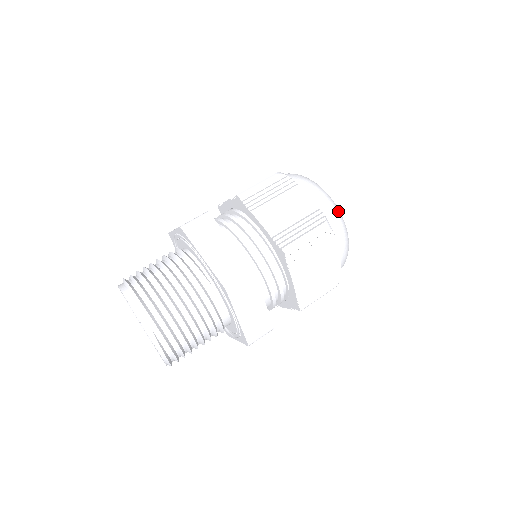
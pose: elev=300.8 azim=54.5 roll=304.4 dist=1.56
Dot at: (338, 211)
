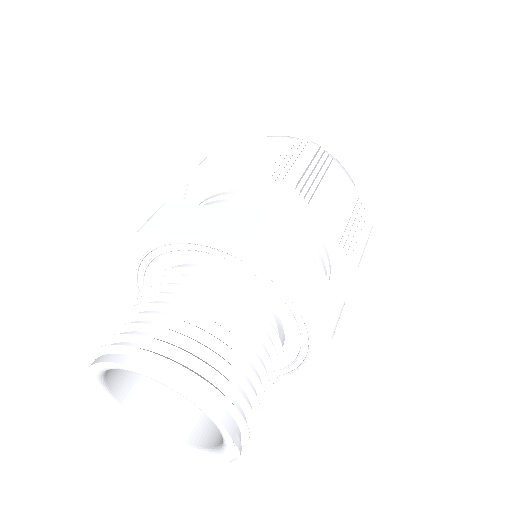
Dot at: occluded
